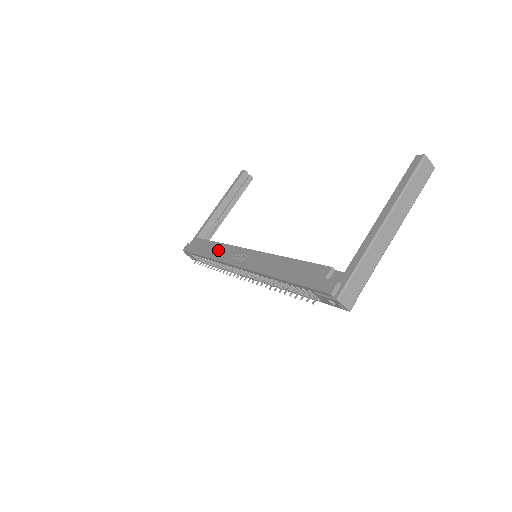
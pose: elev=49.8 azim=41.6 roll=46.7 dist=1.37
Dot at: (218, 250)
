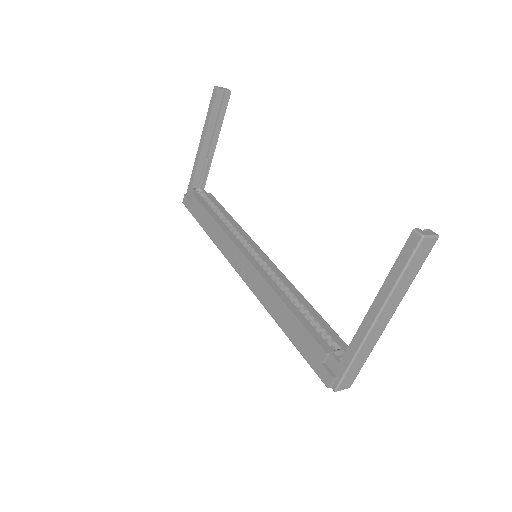
Dot at: (217, 234)
